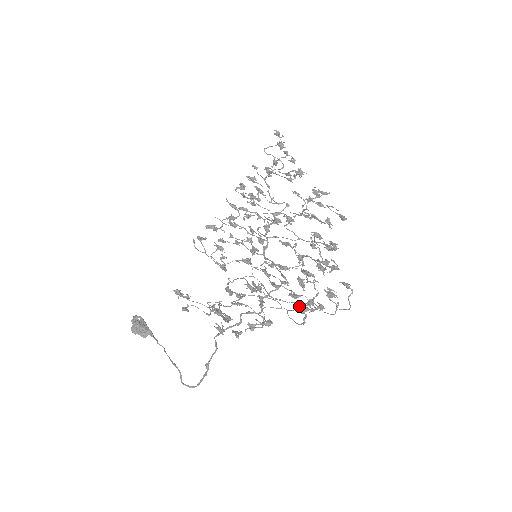
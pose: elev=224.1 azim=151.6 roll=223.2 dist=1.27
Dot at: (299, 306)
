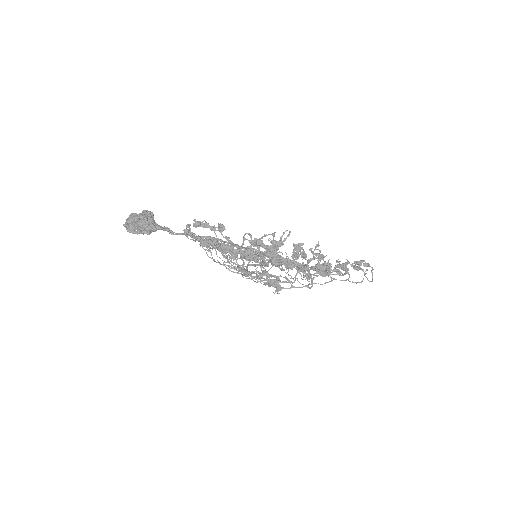
Dot at: (336, 265)
